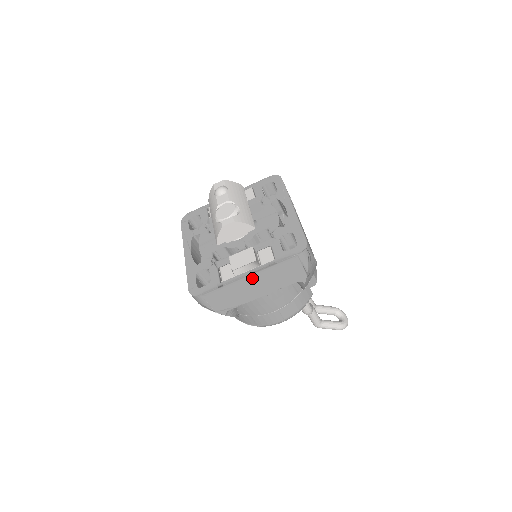
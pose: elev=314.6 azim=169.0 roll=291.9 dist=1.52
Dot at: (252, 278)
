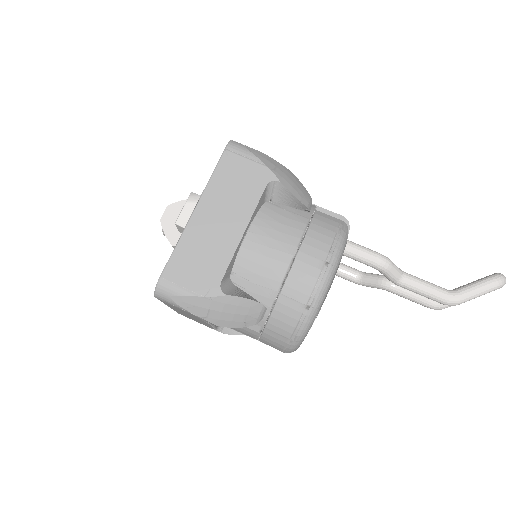
Dot at: (203, 213)
